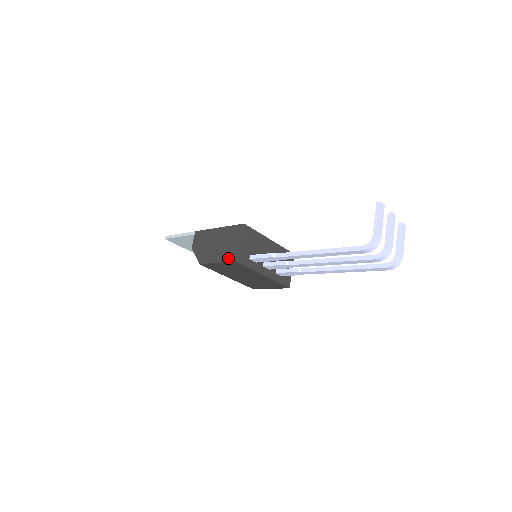
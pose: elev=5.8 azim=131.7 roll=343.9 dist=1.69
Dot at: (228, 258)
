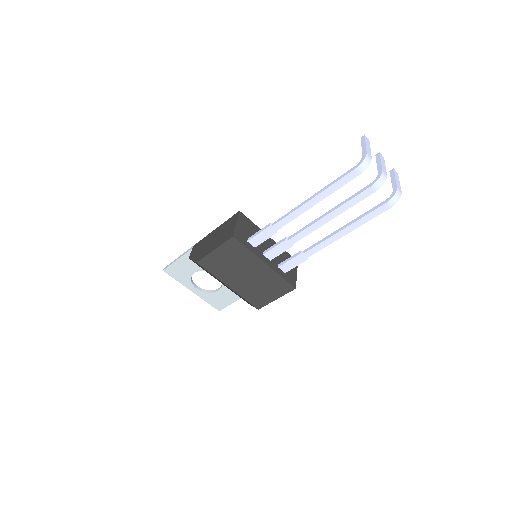
Dot at: (225, 239)
